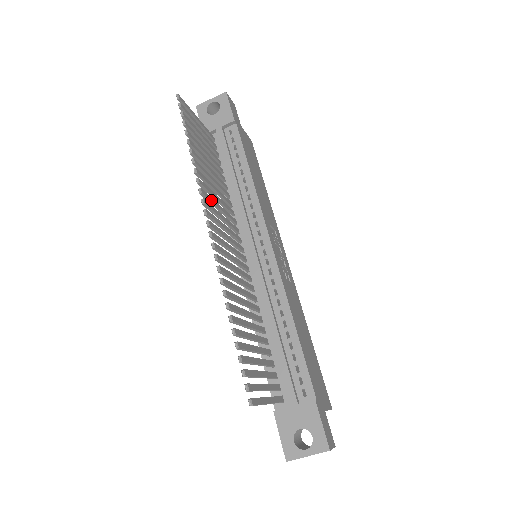
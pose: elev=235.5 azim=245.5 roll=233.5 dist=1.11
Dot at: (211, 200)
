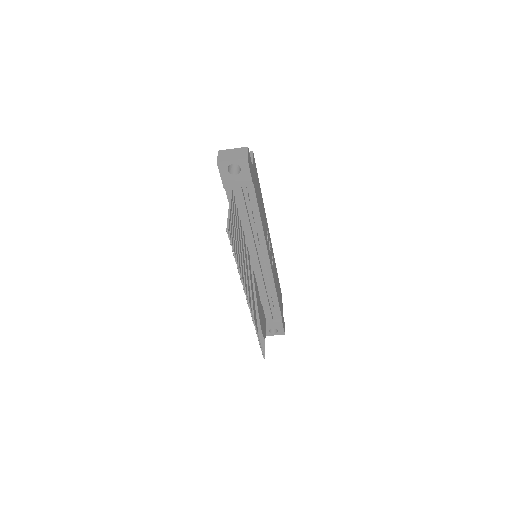
Dot at: occluded
